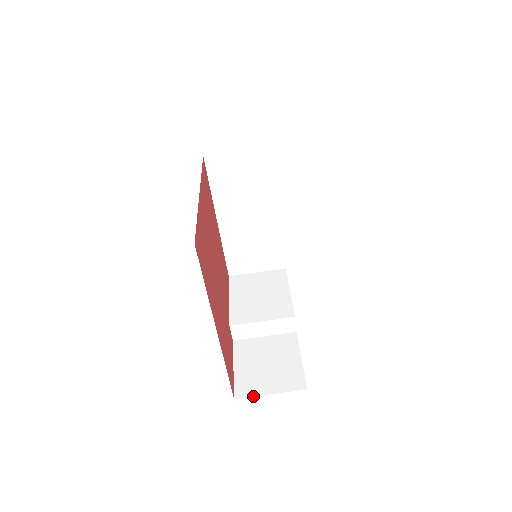
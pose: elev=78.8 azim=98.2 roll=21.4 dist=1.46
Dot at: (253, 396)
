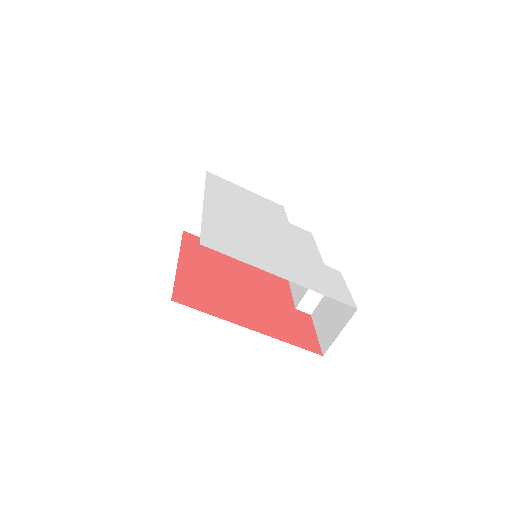
Dot at: (331, 344)
